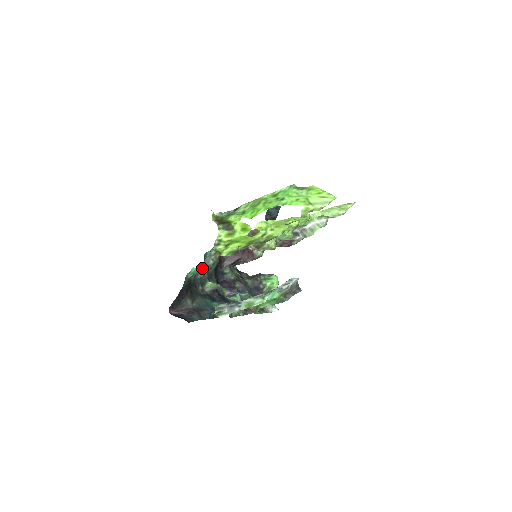
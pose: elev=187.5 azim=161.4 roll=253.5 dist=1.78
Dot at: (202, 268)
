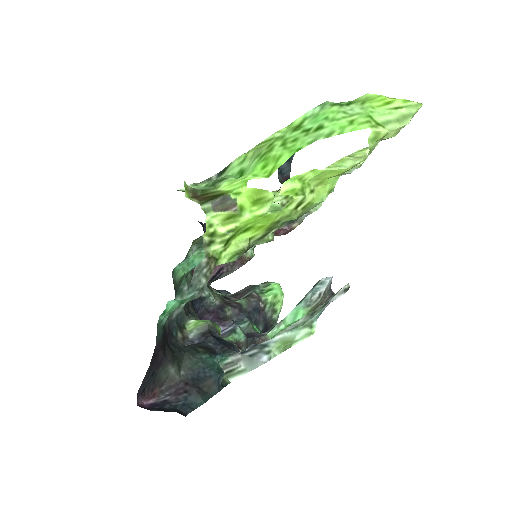
Dot at: (188, 298)
